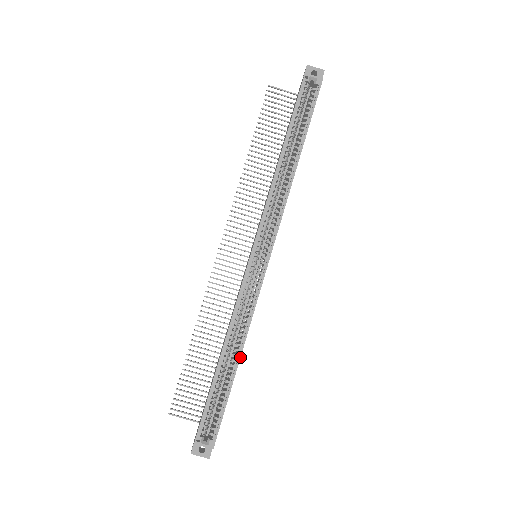
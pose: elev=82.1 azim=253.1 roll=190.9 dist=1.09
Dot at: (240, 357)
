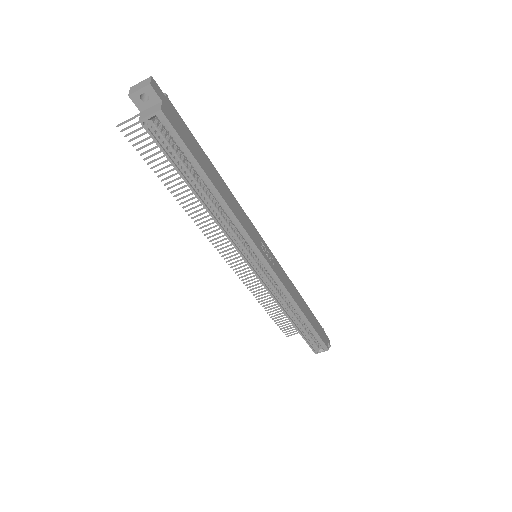
Dot at: (304, 314)
